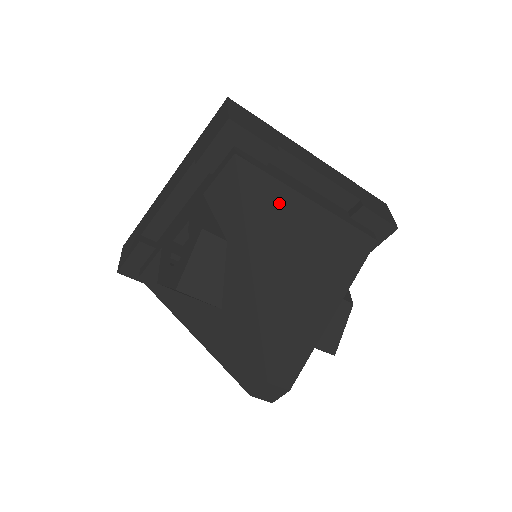
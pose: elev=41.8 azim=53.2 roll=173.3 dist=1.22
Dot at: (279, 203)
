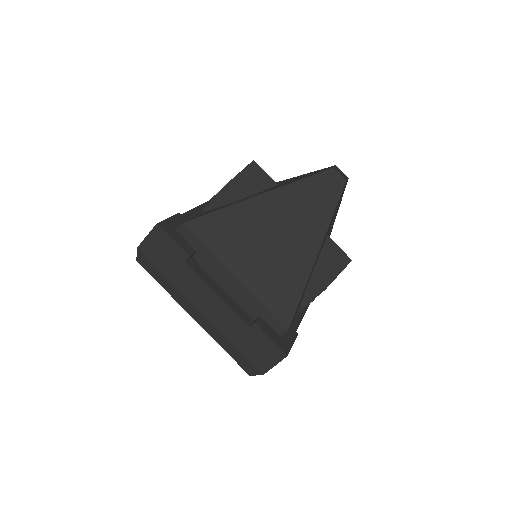
Dot at: occluded
